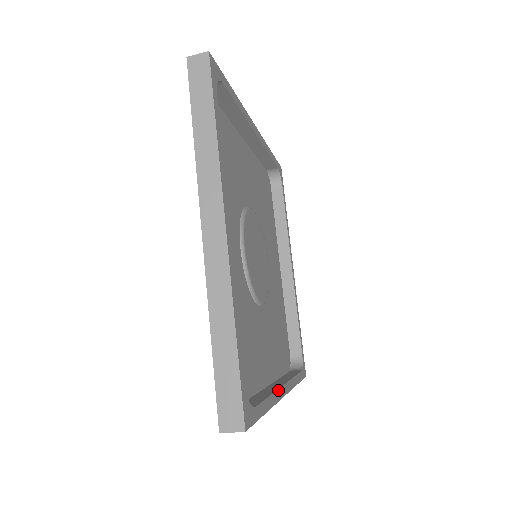
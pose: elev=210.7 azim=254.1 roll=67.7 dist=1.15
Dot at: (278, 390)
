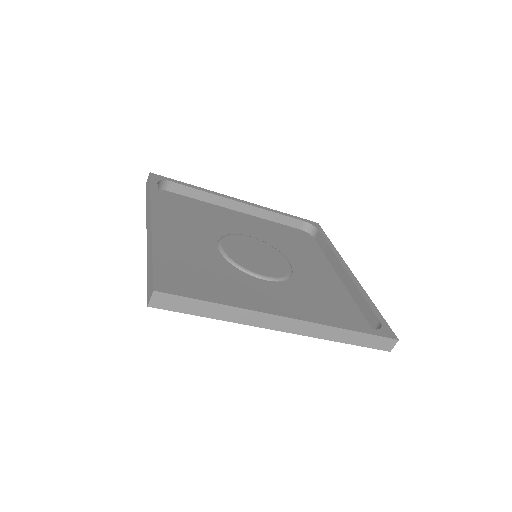
Dot at: (264, 307)
